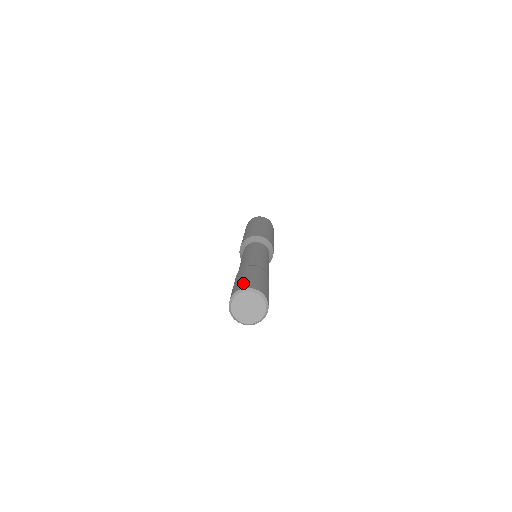
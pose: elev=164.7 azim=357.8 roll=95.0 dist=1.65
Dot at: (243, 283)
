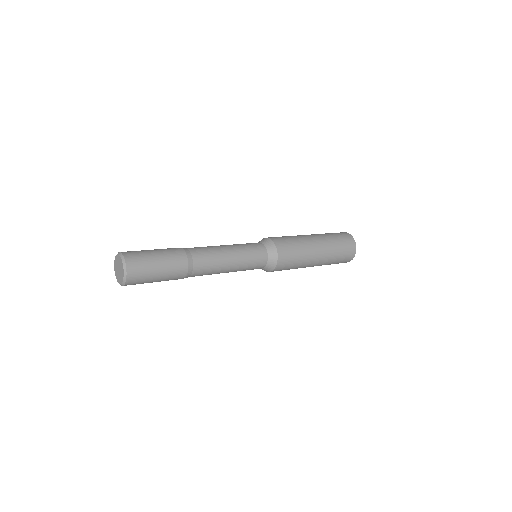
Dot at: occluded
